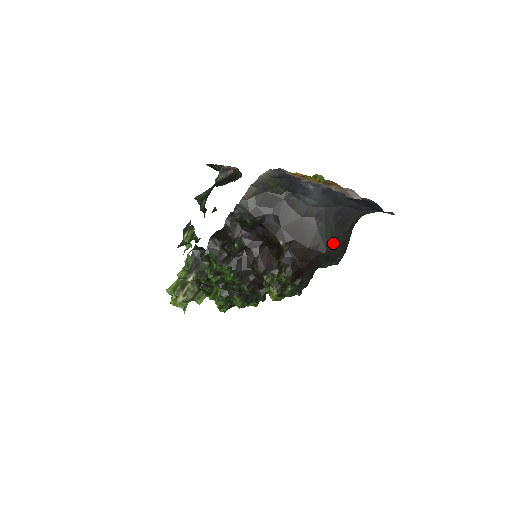
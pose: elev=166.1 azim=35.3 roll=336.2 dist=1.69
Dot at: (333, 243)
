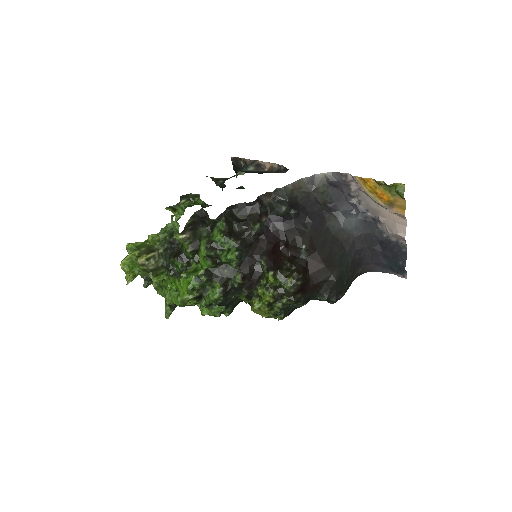
Dot at: (344, 277)
